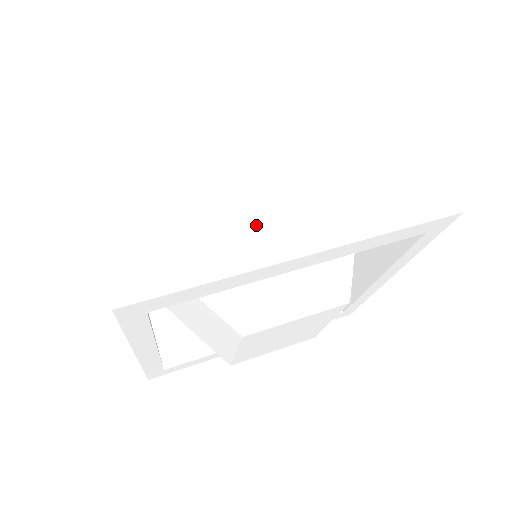
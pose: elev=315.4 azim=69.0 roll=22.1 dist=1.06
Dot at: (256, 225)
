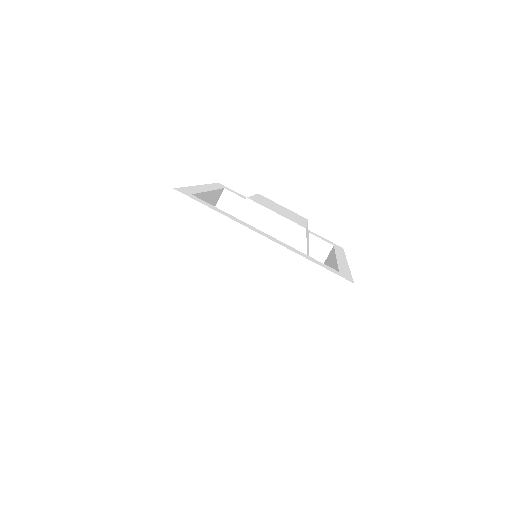
Dot at: (218, 280)
